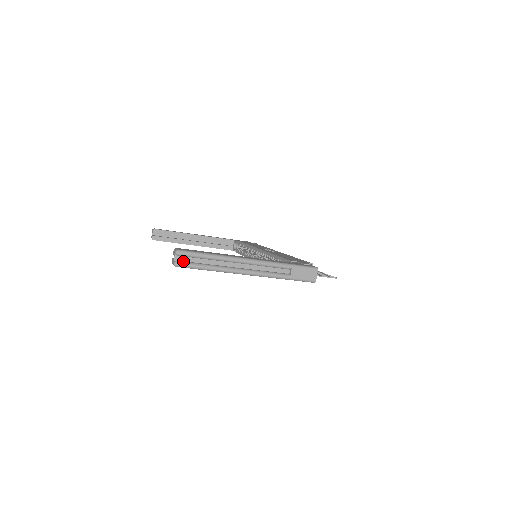
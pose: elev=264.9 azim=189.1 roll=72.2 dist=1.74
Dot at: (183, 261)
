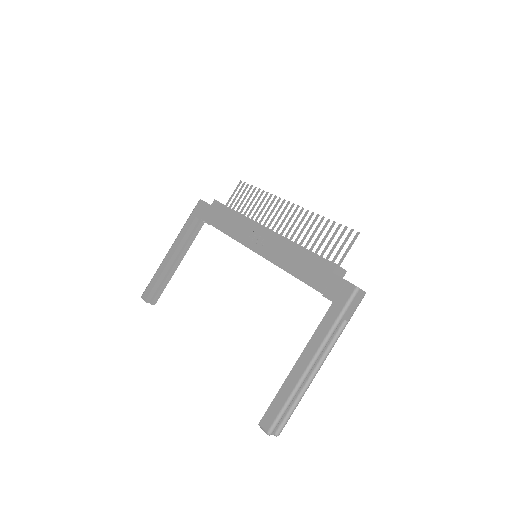
Dot at: (278, 427)
